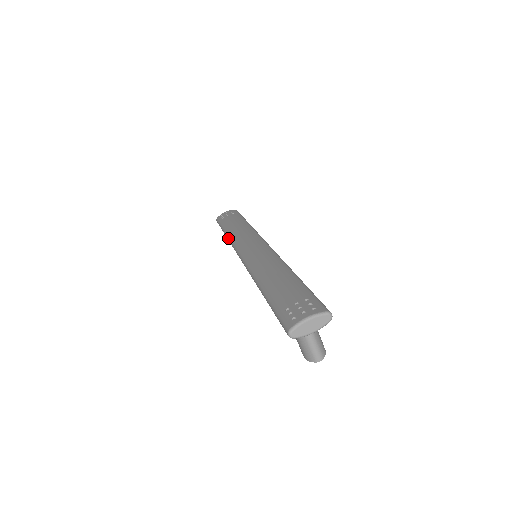
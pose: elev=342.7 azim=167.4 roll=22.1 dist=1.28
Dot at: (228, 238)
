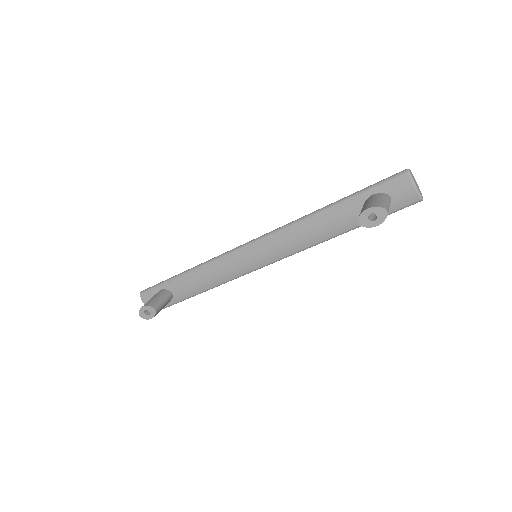
Dot at: (204, 262)
